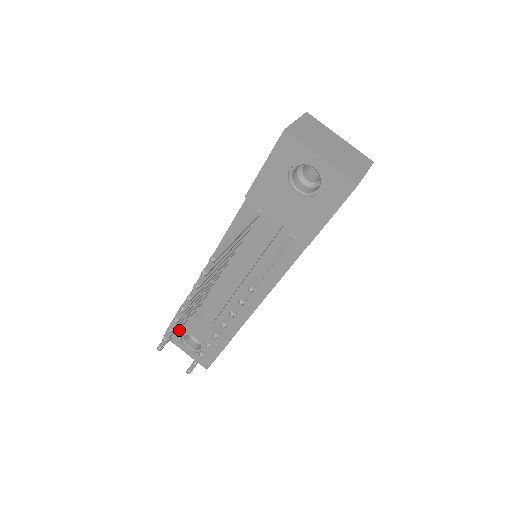
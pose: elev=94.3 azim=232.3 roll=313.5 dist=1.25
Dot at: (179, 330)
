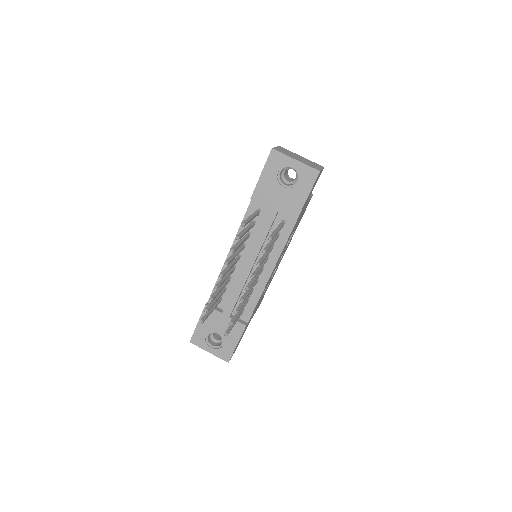
Dot at: (203, 331)
